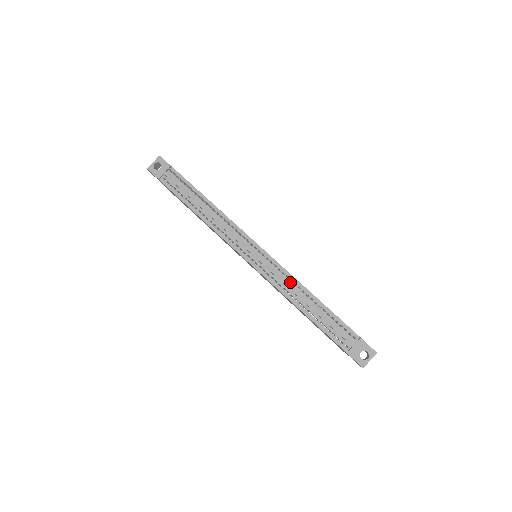
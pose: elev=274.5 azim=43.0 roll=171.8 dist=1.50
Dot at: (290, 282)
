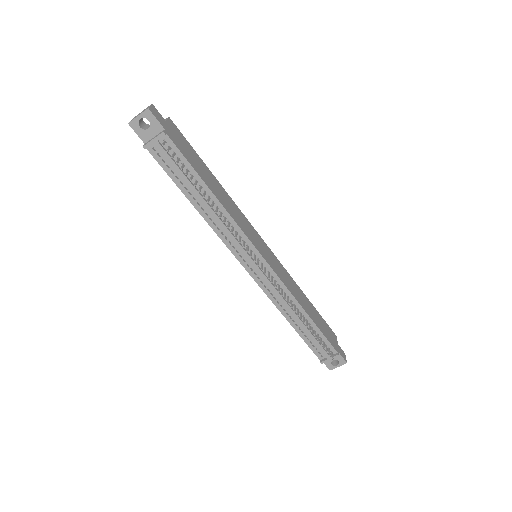
Dot at: (286, 298)
